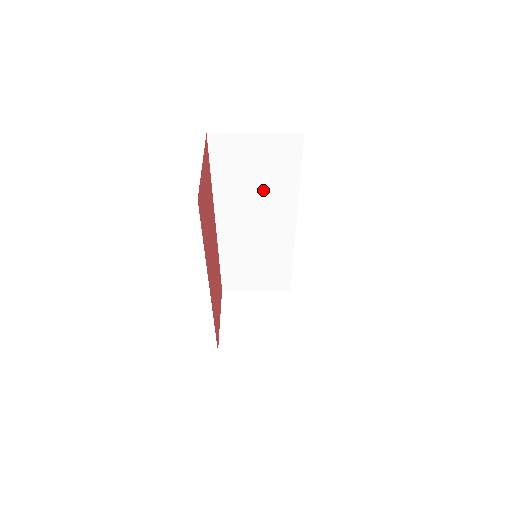
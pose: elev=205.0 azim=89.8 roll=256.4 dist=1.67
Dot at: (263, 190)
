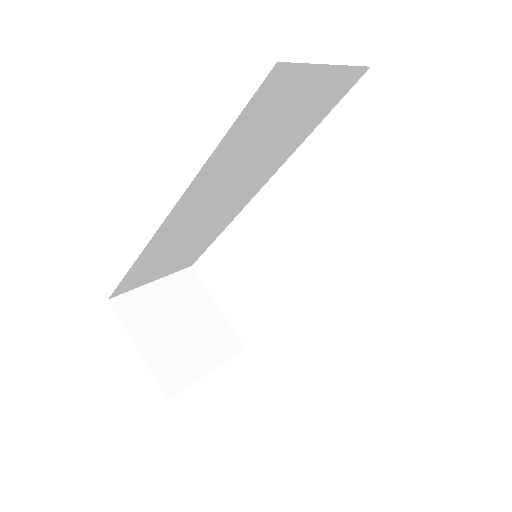
Dot at: (265, 151)
